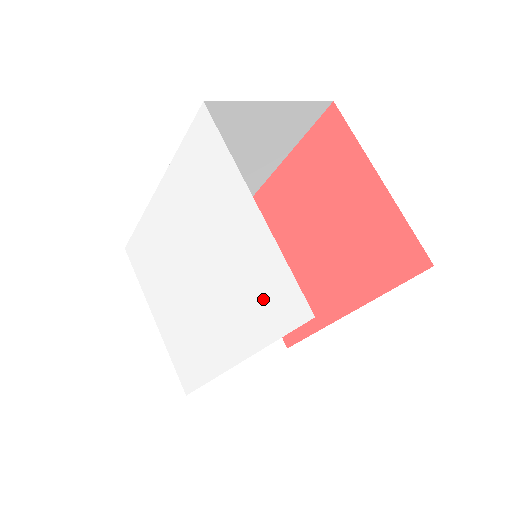
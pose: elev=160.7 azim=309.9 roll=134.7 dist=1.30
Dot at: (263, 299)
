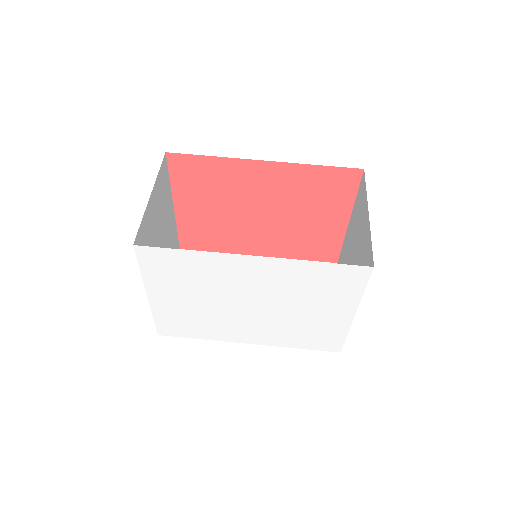
Dot at: (311, 338)
